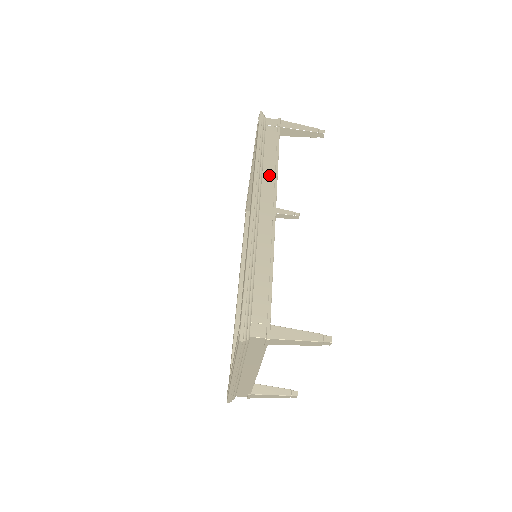
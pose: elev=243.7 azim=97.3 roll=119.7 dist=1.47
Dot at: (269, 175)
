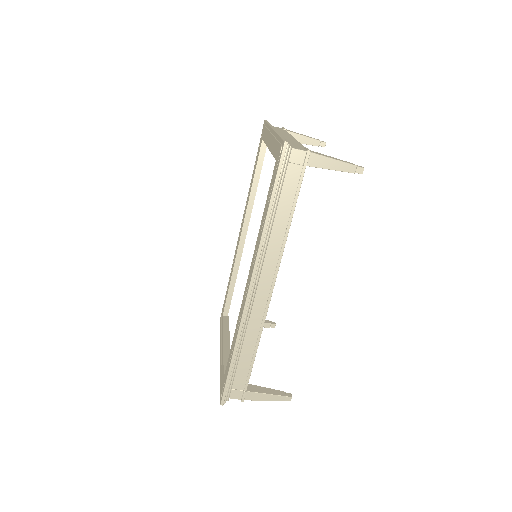
Dot at: (275, 245)
